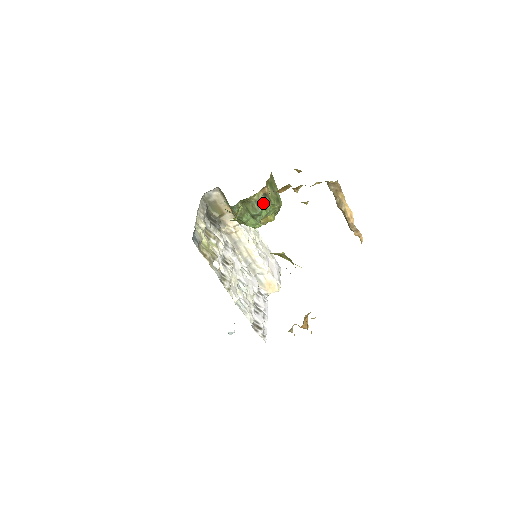
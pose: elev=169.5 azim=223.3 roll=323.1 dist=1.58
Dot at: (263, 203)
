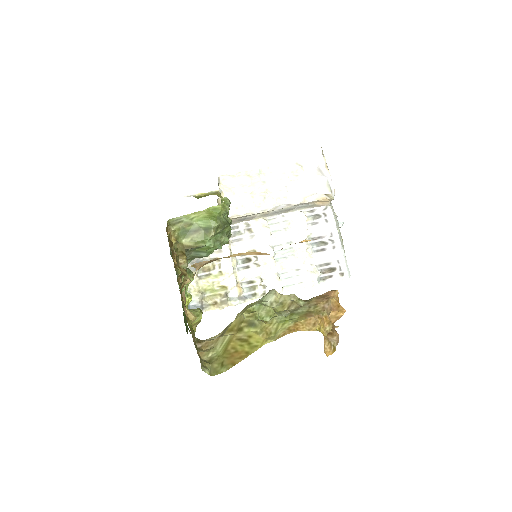
Dot at: (199, 248)
